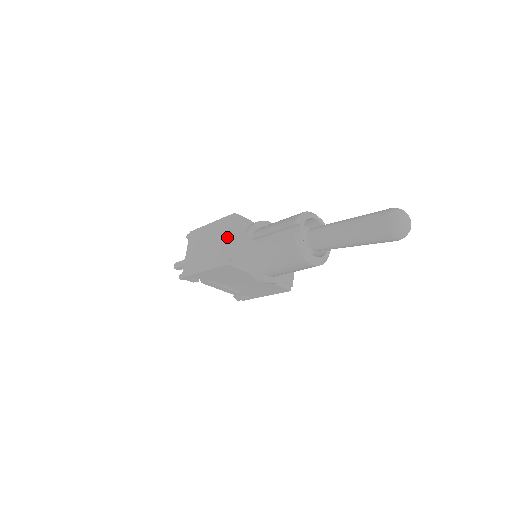
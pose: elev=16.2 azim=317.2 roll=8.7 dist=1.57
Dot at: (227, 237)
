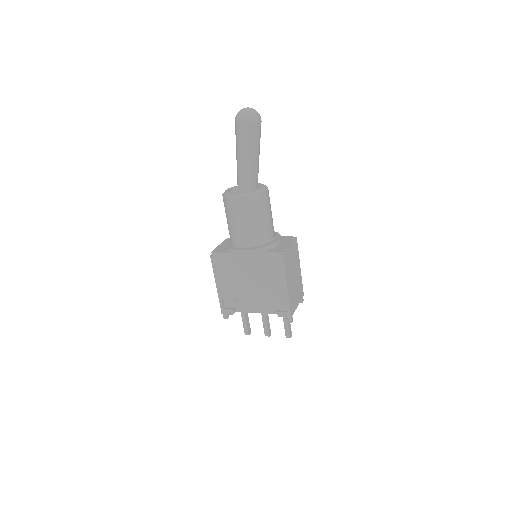
Dot at: occluded
